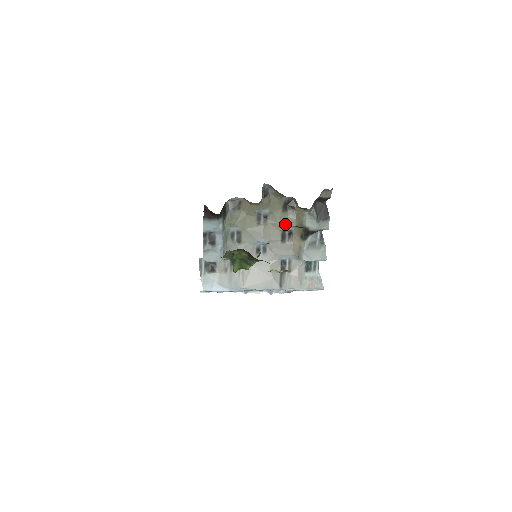
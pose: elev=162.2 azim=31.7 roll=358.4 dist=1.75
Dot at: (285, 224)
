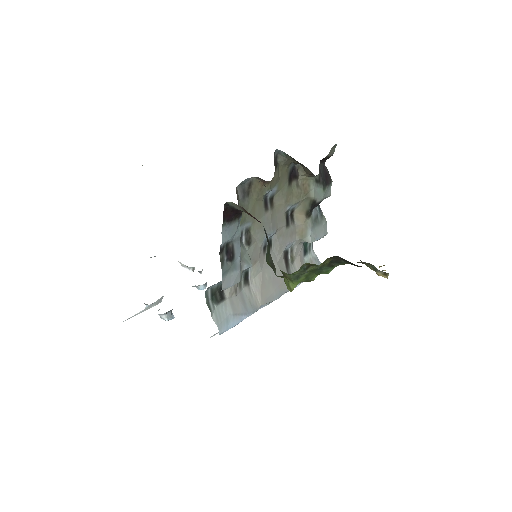
Dot at: (291, 202)
